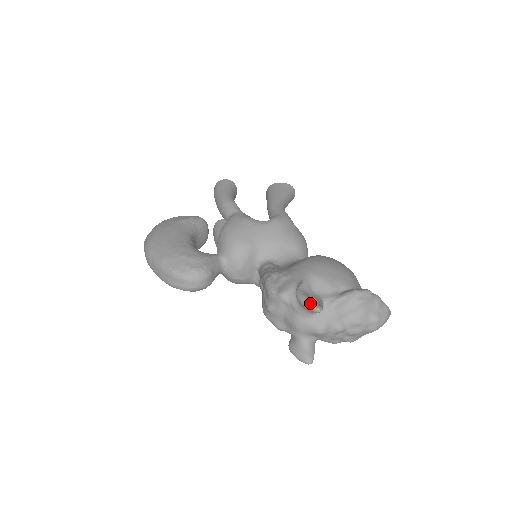
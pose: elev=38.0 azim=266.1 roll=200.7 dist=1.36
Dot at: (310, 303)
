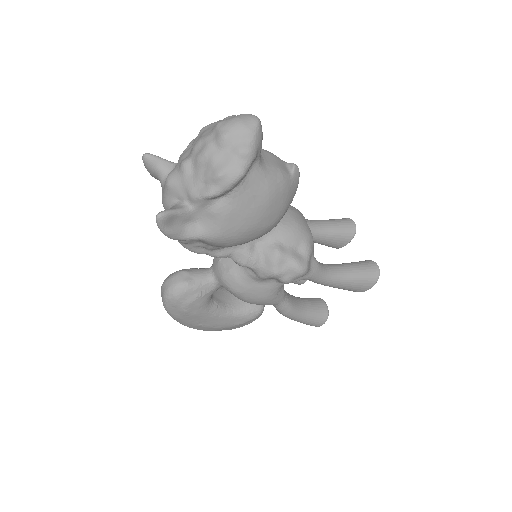
Dot at: occluded
